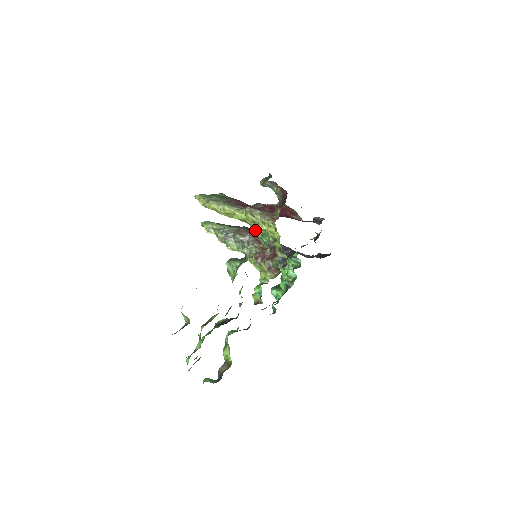
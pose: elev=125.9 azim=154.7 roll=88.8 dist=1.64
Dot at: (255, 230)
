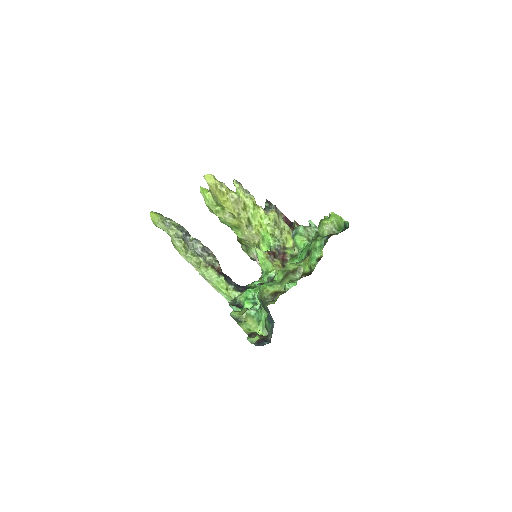
Dot at: (270, 231)
